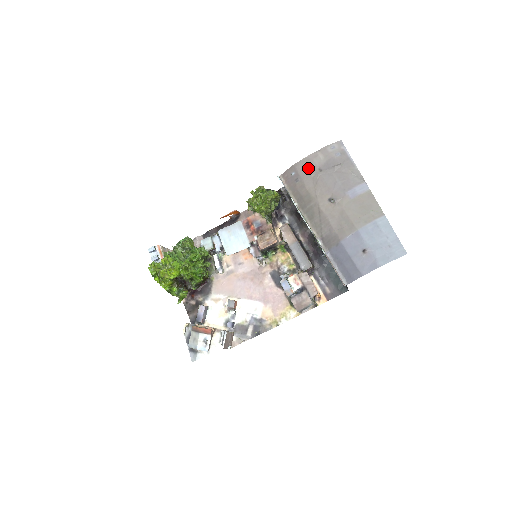
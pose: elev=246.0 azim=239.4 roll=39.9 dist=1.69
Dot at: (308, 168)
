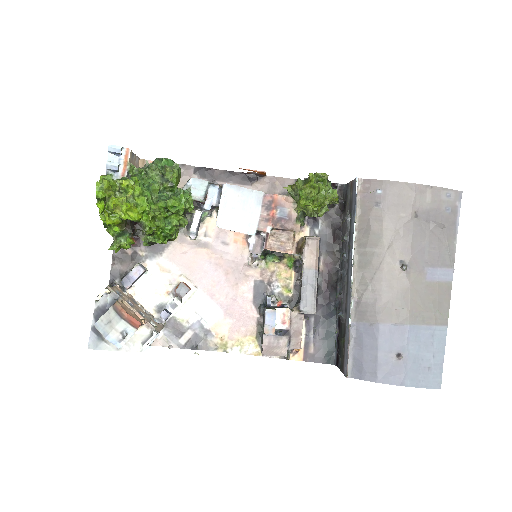
Dot at: (403, 200)
